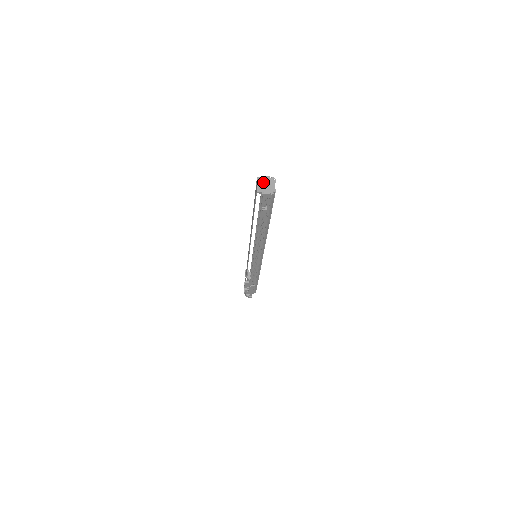
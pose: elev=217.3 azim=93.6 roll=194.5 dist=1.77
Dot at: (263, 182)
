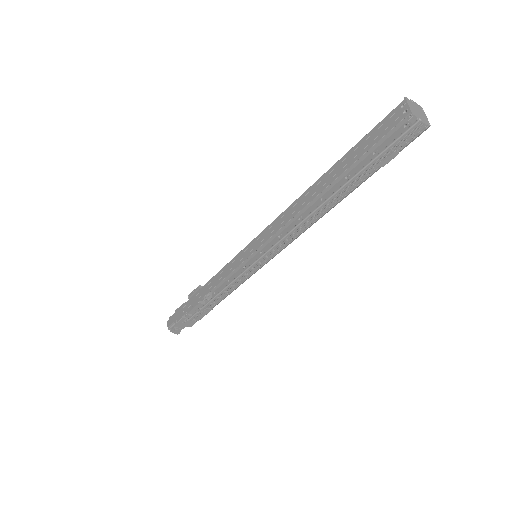
Dot at: (414, 106)
